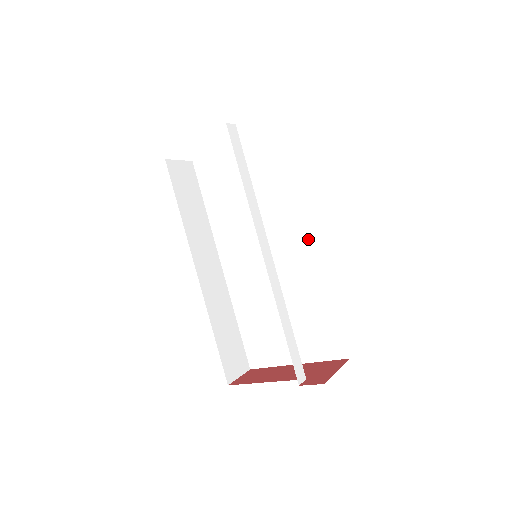
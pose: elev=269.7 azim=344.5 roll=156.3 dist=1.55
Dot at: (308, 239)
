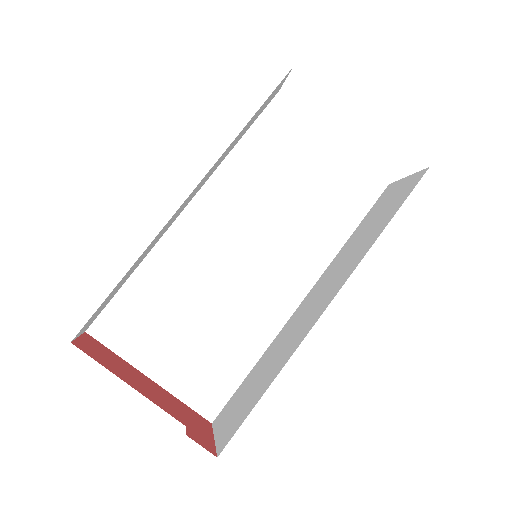
Dot at: (298, 290)
